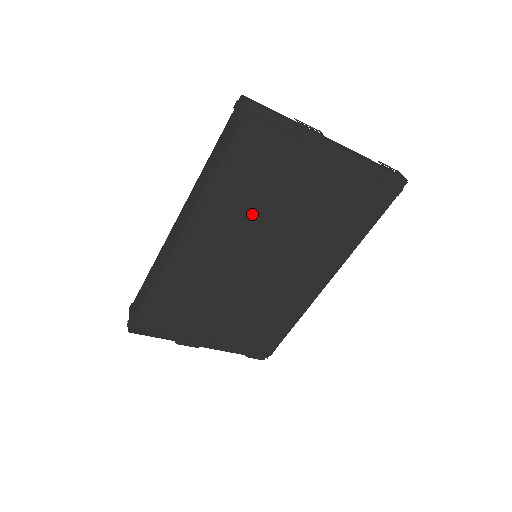
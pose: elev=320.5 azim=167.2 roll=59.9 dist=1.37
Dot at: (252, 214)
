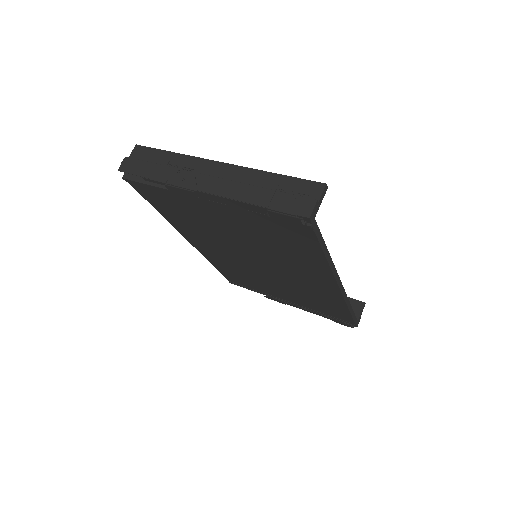
Dot at: (209, 233)
